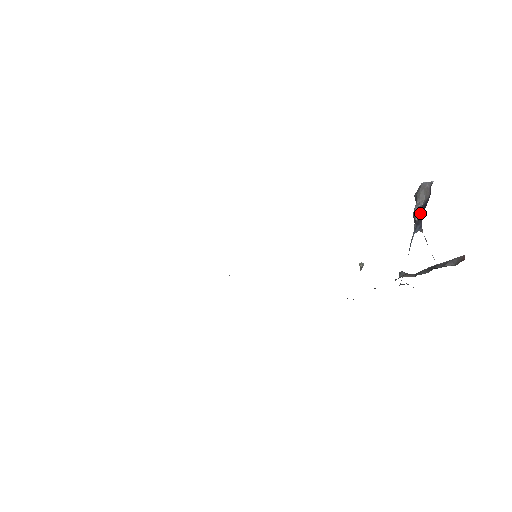
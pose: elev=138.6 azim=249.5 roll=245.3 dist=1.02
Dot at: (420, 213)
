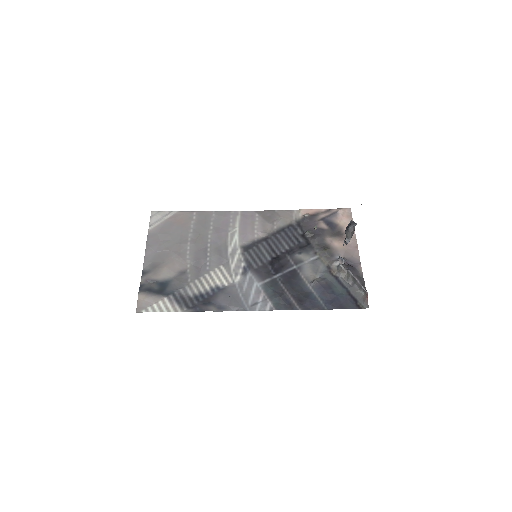
Dot at: (349, 241)
